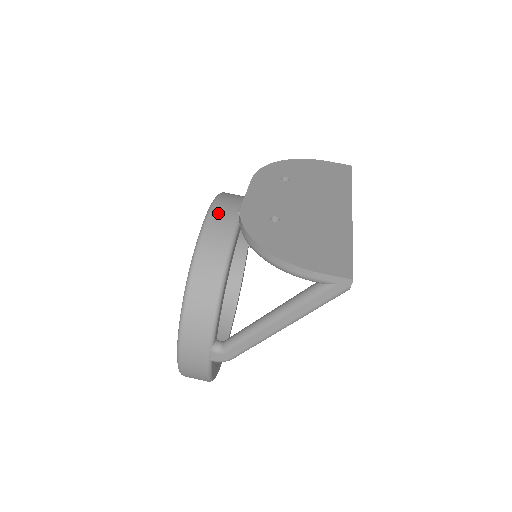
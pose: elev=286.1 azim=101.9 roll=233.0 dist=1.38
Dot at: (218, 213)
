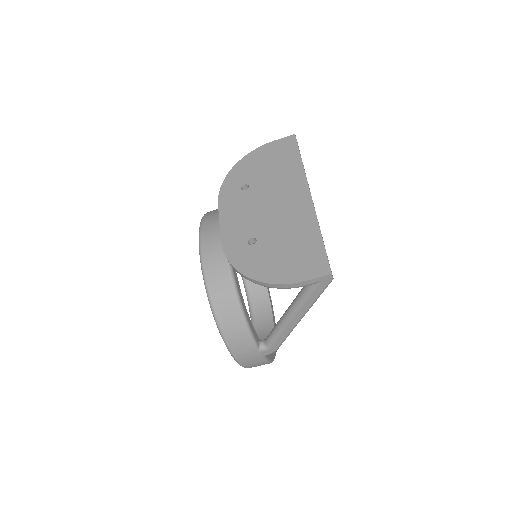
Dot at: (207, 249)
